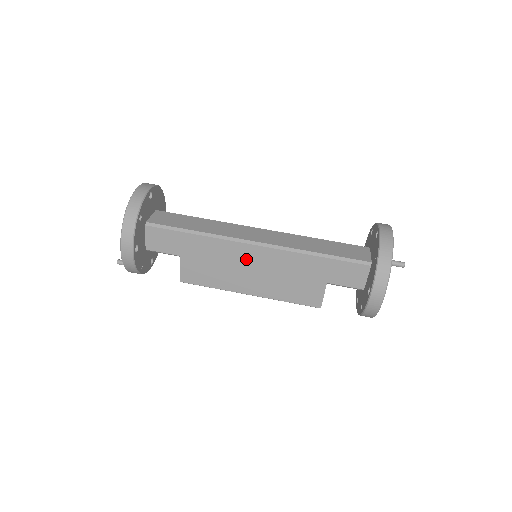
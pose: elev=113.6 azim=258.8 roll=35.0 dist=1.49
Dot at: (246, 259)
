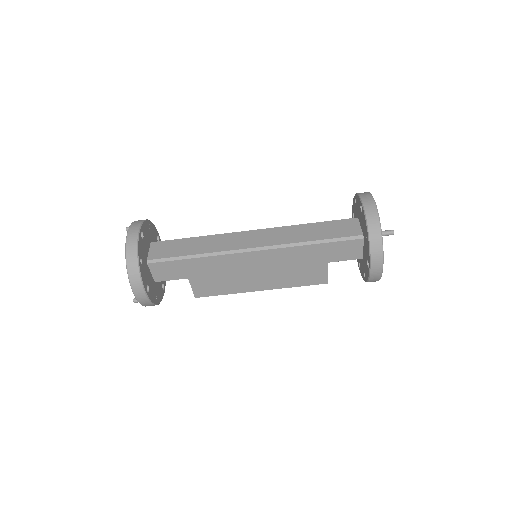
Dot at: (248, 264)
